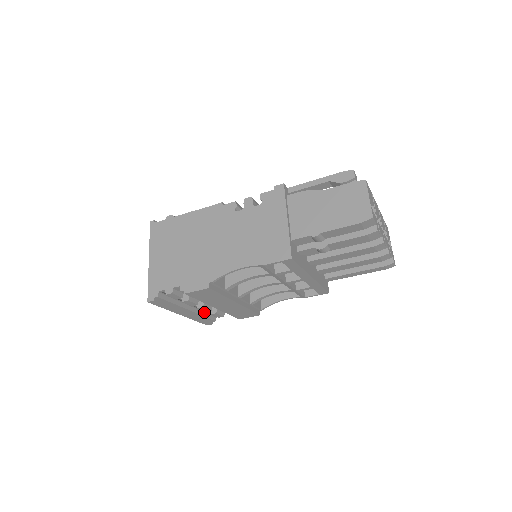
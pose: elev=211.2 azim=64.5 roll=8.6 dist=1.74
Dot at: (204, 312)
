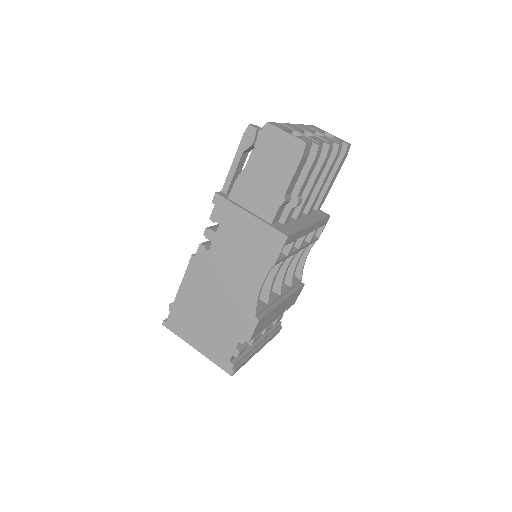
Dot at: occluded
